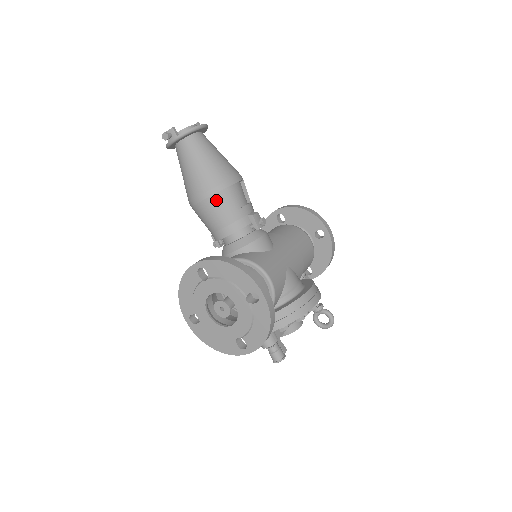
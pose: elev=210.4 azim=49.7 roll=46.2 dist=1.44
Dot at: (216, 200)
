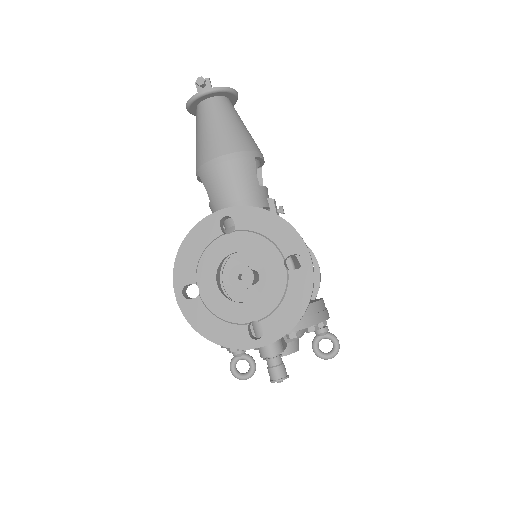
Dot at: (241, 165)
